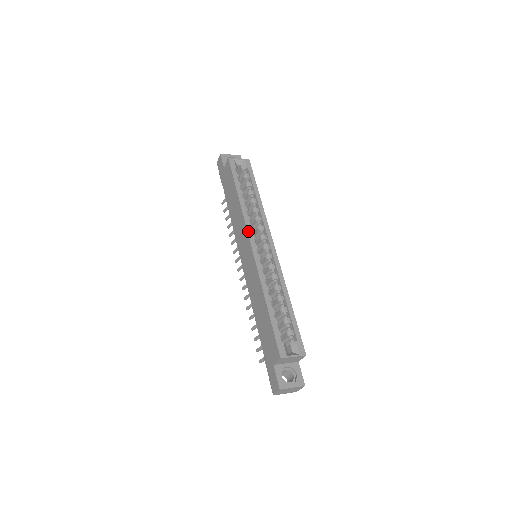
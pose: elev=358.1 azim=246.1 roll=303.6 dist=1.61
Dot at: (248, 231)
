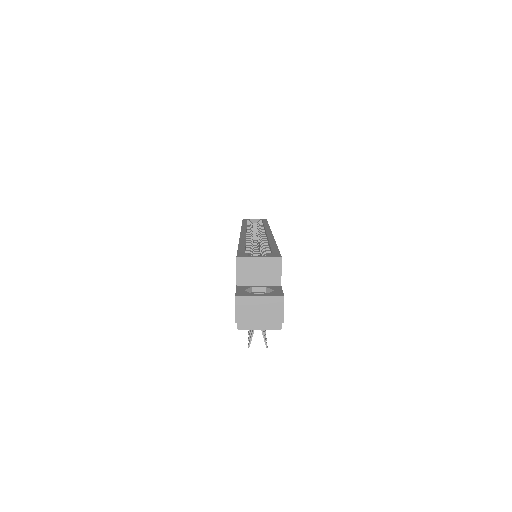
Dot at: (242, 229)
